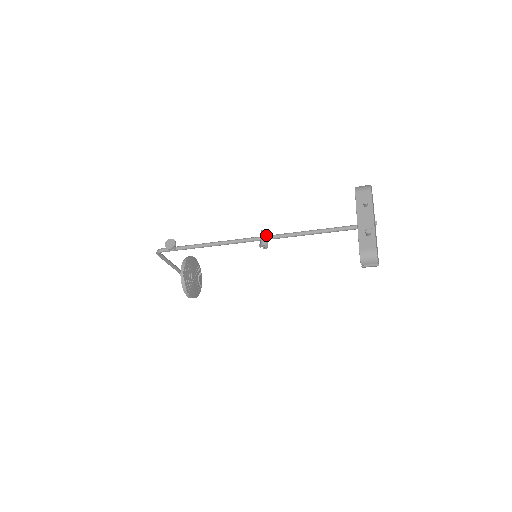
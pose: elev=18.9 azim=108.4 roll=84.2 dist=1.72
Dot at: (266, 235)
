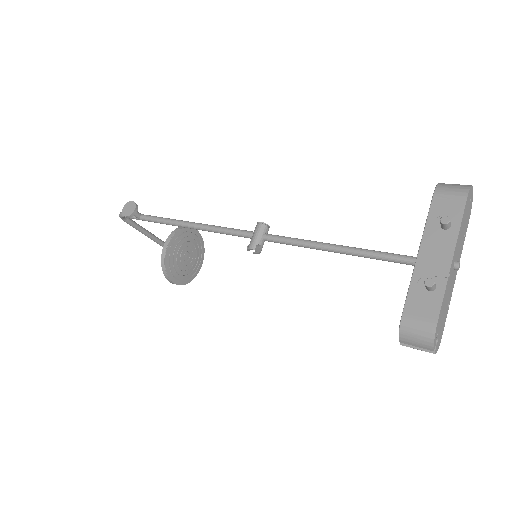
Dot at: (262, 232)
